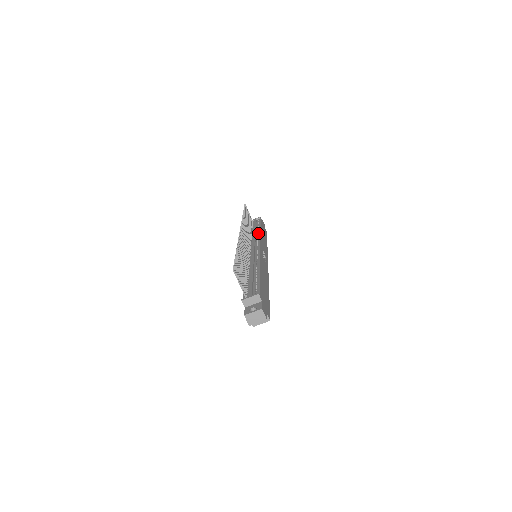
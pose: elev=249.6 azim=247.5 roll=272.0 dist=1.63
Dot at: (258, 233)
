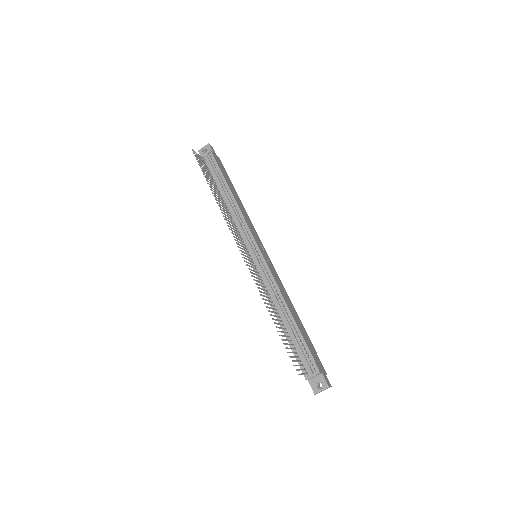
Dot at: (235, 206)
